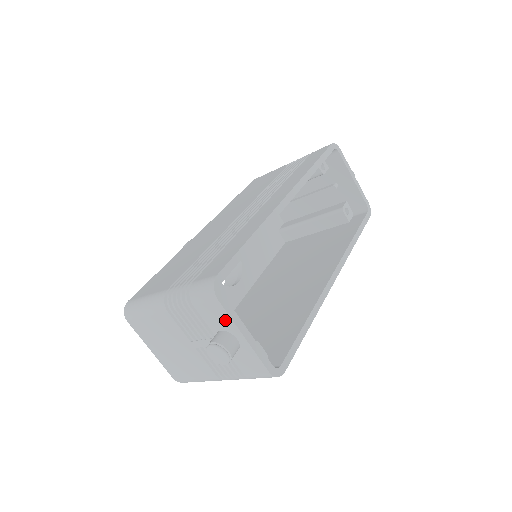
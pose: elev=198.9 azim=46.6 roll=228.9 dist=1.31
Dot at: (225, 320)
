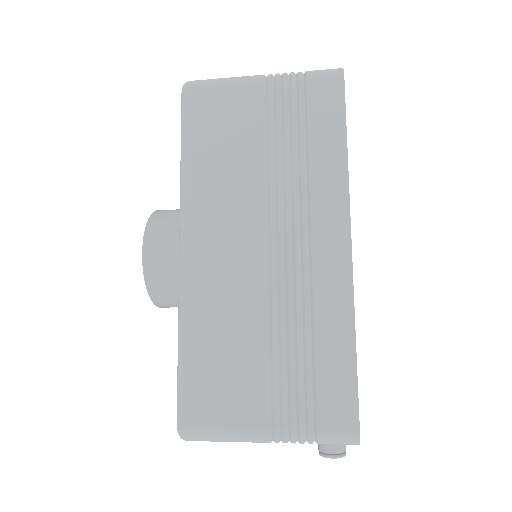
Dot at: occluded
